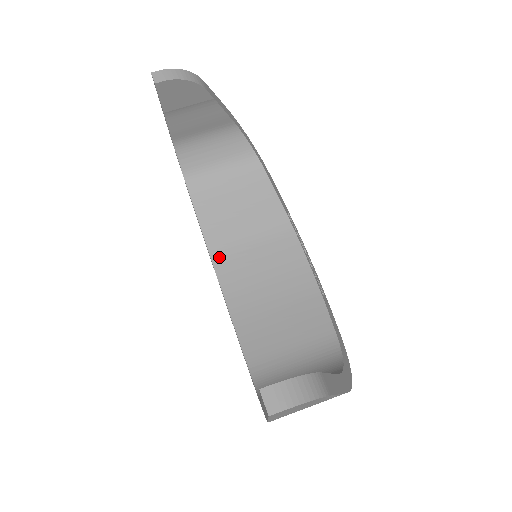
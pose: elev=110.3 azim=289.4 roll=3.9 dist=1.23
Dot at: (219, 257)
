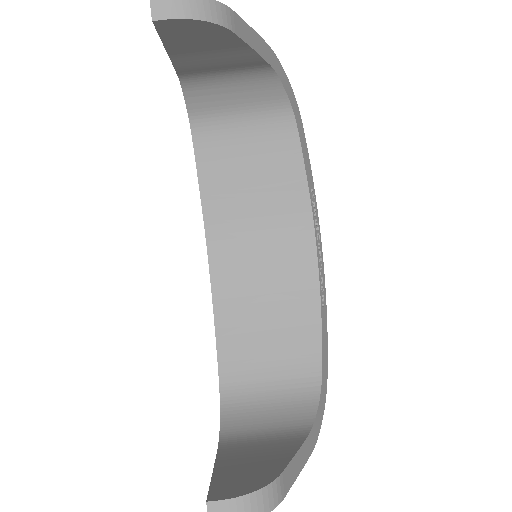
Dot at: (215, 232)
